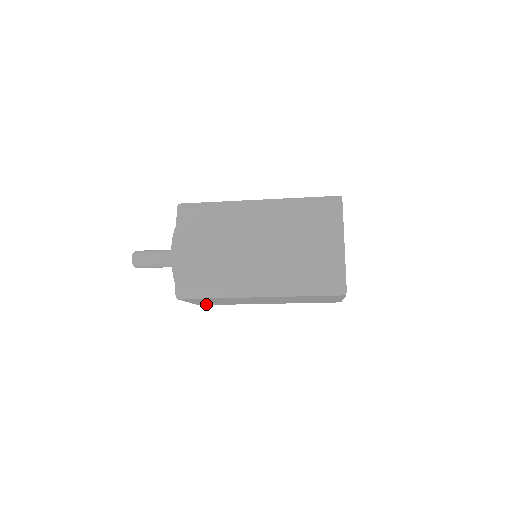
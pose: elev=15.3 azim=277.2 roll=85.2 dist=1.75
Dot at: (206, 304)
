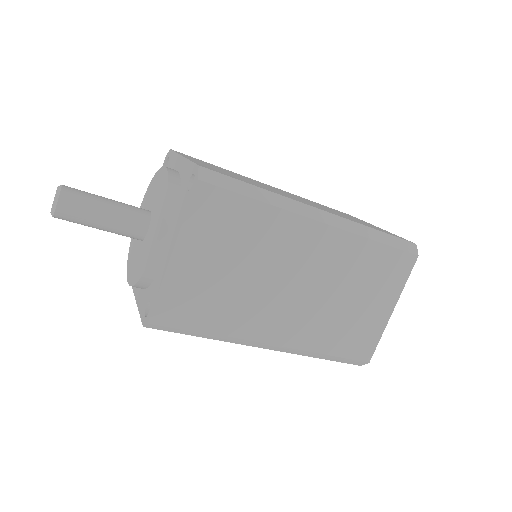
Dot at: occluded
